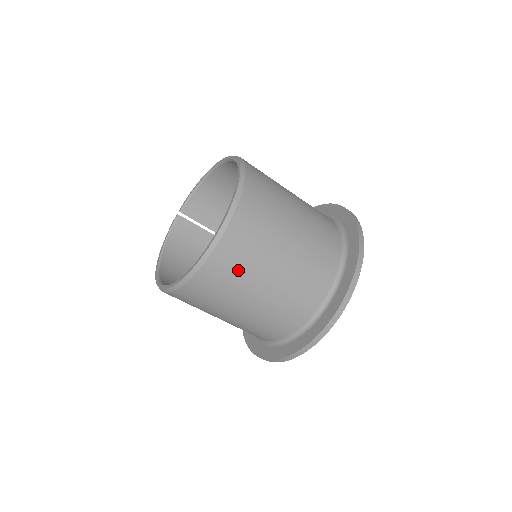
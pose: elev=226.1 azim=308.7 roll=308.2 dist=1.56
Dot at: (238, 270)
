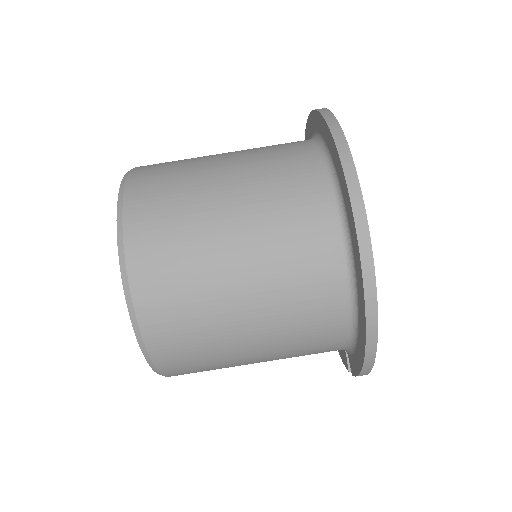
Dot at: occluded
